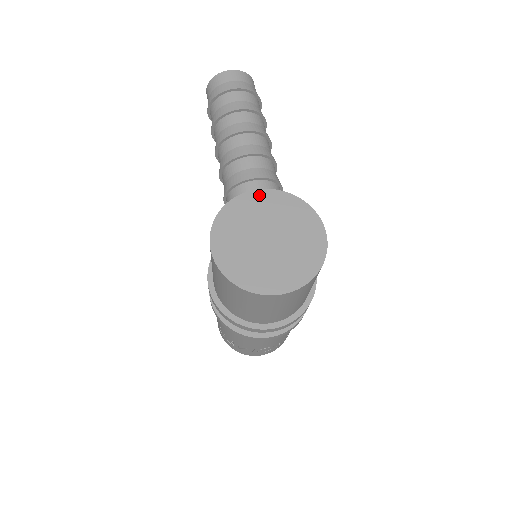
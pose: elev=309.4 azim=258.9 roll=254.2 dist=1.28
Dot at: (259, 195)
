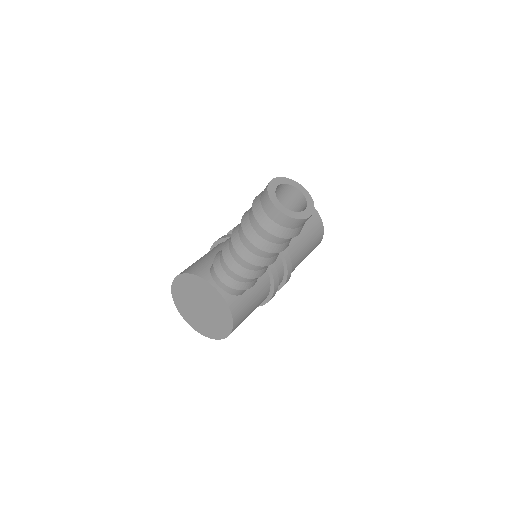
Dot at: (213, 291)
